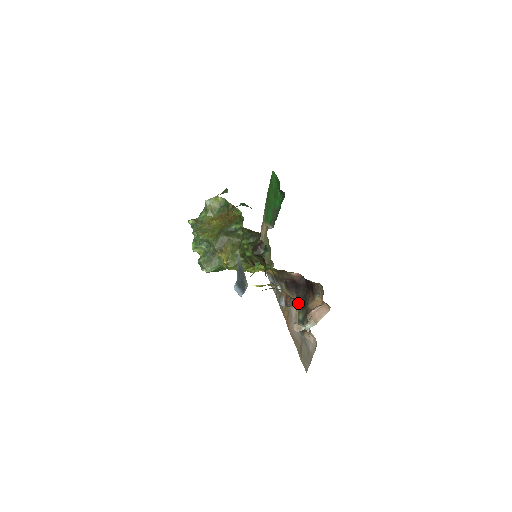
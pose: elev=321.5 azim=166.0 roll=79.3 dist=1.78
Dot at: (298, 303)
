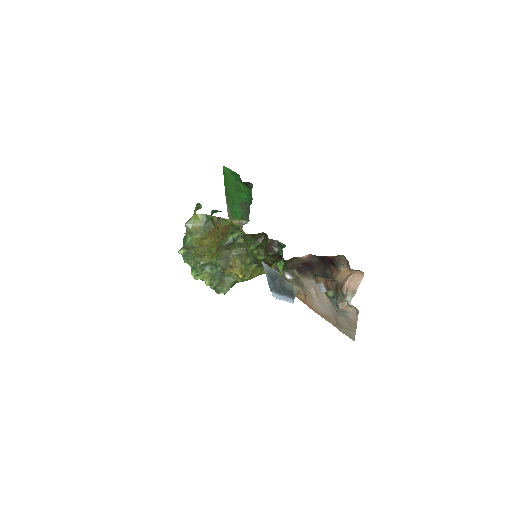
Dot at: occluded
